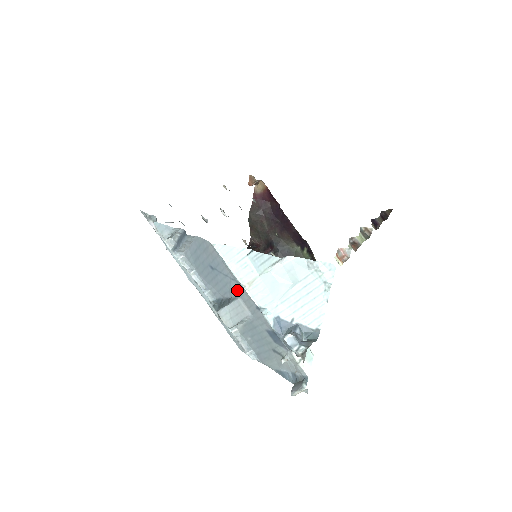
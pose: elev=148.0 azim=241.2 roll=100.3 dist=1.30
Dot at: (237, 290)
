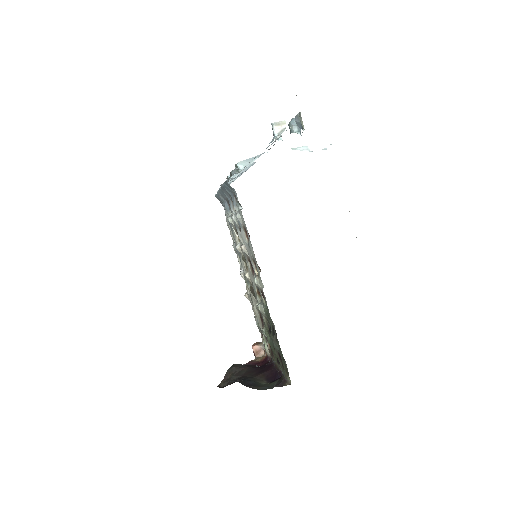
Dot at: occluded
